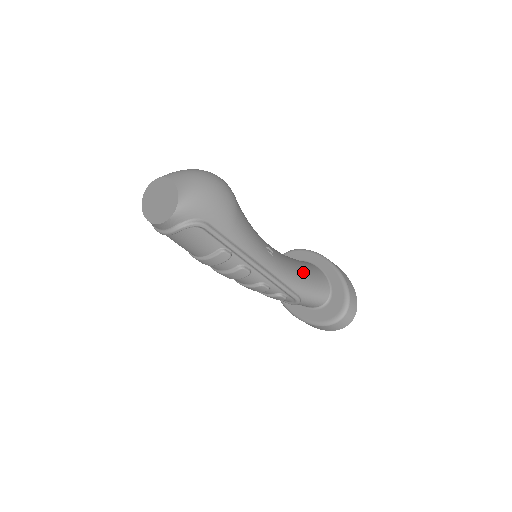
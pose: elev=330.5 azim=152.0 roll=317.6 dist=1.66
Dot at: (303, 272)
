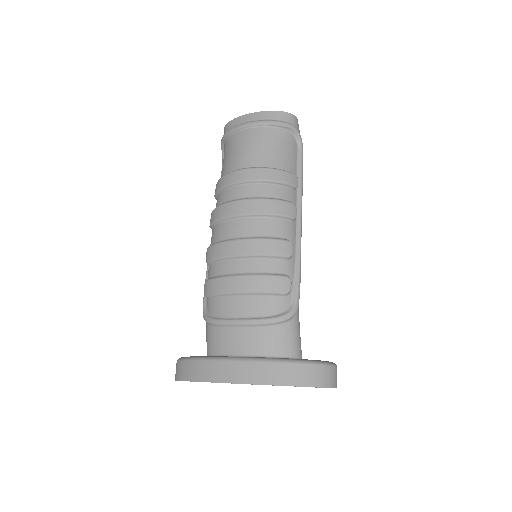
Dot at: occluded
